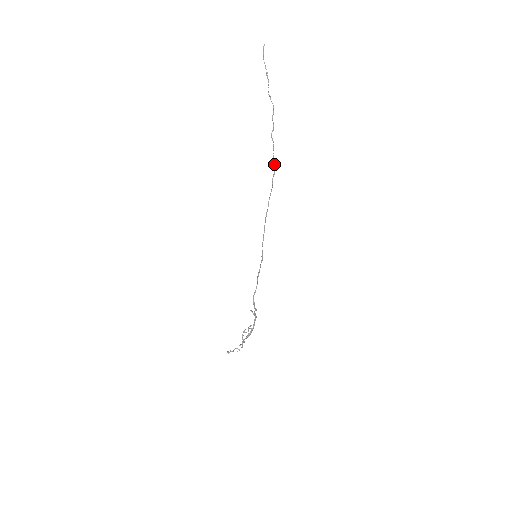
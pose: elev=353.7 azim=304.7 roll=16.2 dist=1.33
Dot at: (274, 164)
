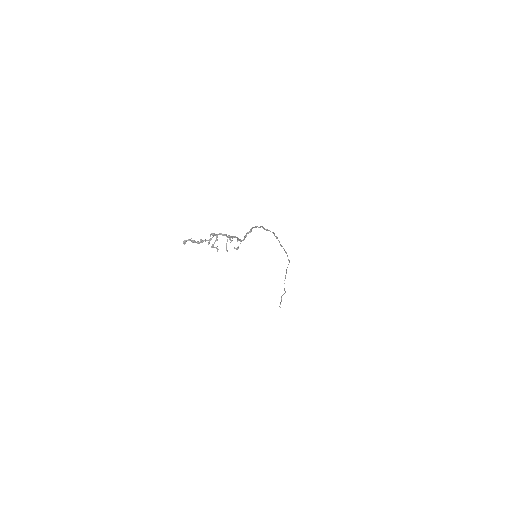
Dot at: occluded
